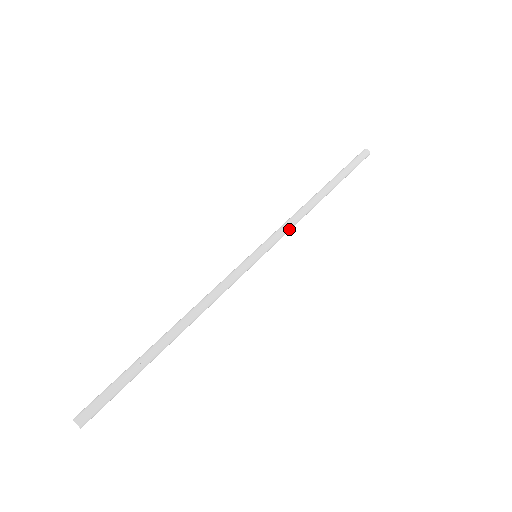
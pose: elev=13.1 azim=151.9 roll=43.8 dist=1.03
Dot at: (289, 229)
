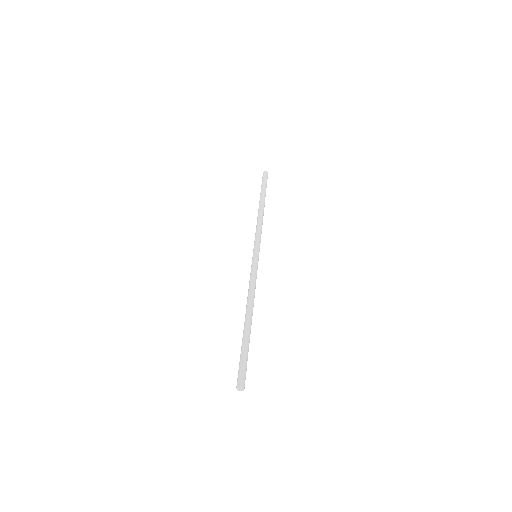
Dot at: occluded
